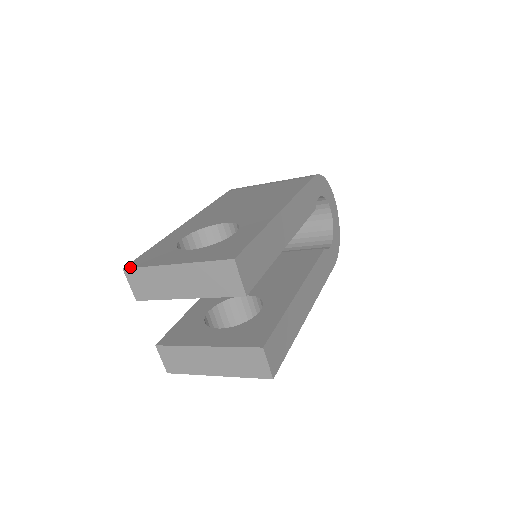
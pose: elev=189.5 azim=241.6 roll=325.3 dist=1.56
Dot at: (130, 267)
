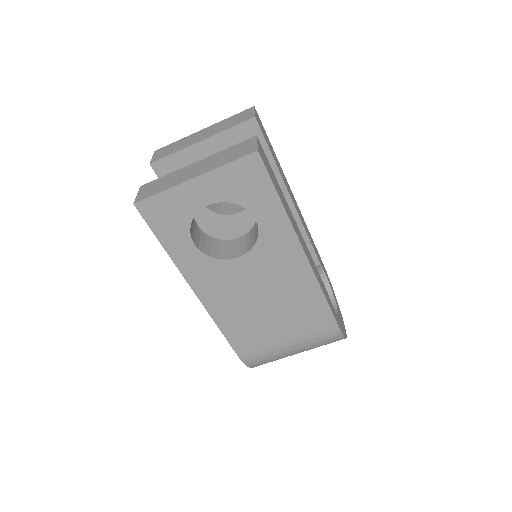
Dot at: occluded
